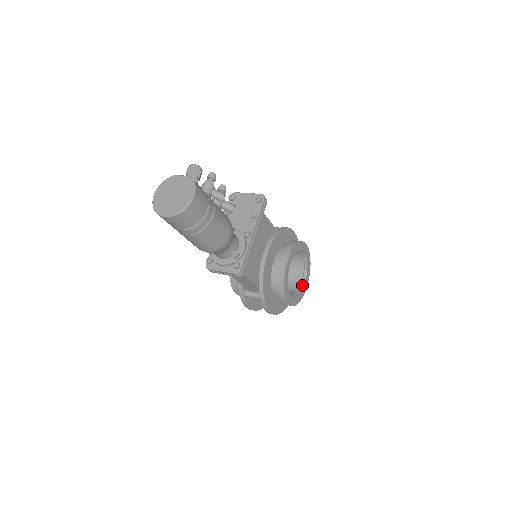
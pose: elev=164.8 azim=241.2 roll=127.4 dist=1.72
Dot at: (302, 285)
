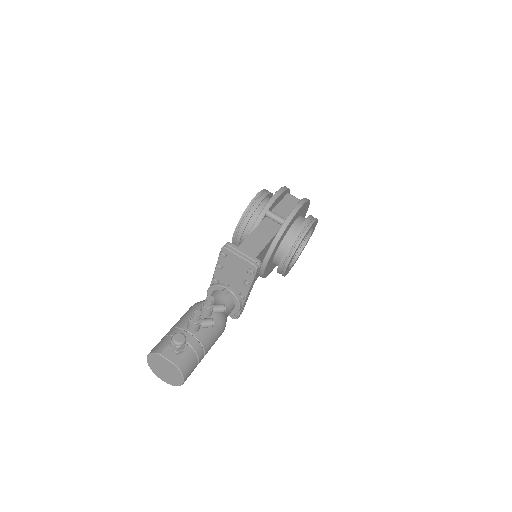
Dot at: (307, 237)
